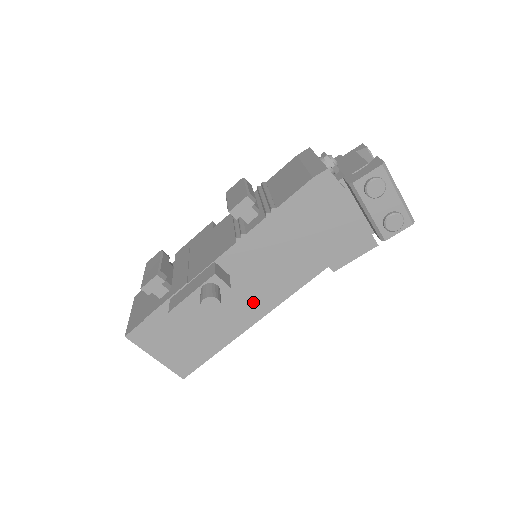
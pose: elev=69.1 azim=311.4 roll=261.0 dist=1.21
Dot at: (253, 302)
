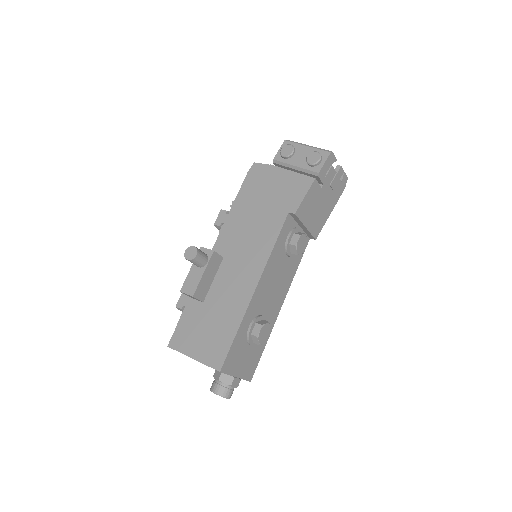
Dot at: (248, 269)
